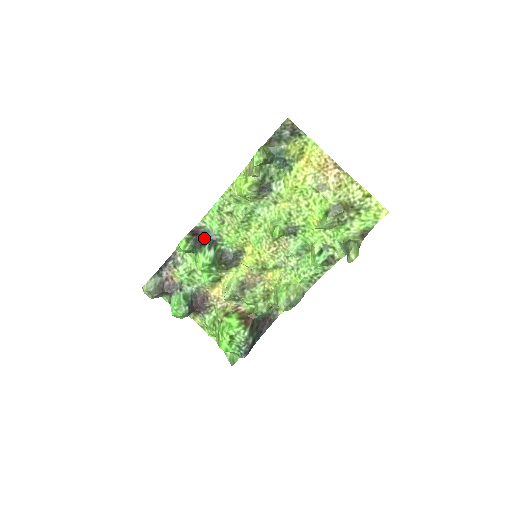
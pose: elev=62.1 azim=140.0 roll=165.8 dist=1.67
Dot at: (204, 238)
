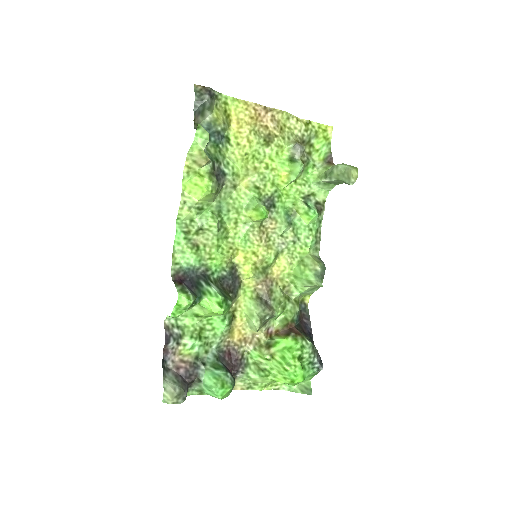
Dot at: (192, 280)
